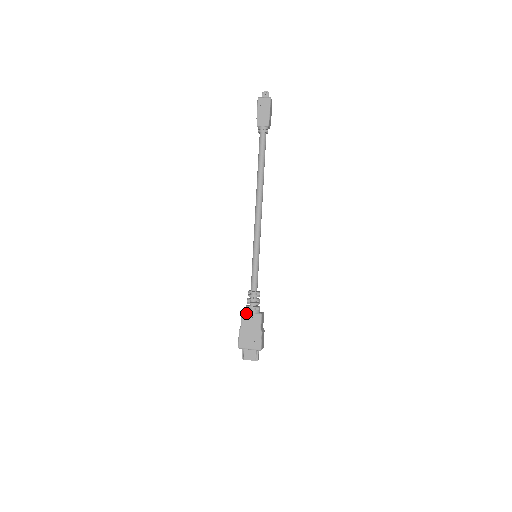
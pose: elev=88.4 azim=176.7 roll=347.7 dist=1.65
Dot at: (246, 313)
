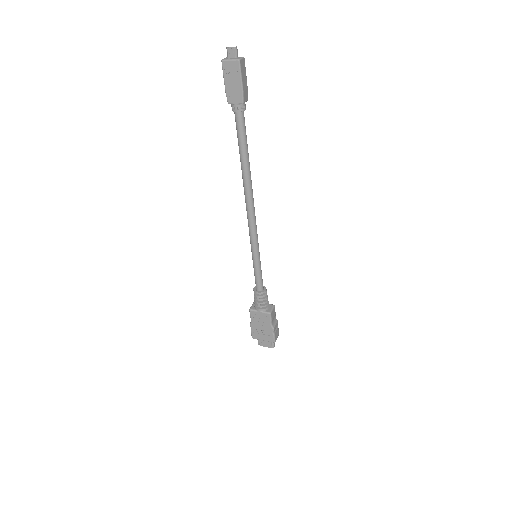
Dot at: (254, 311)
